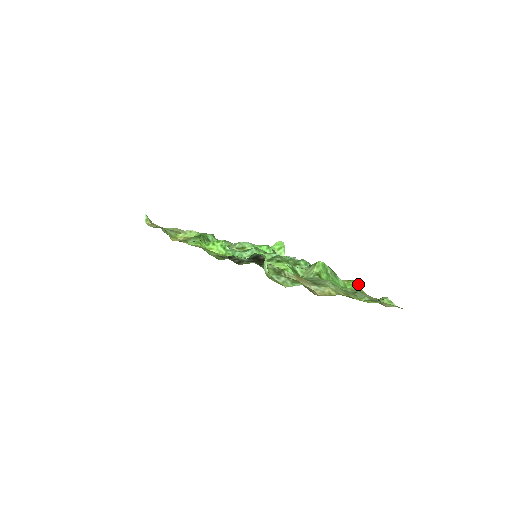
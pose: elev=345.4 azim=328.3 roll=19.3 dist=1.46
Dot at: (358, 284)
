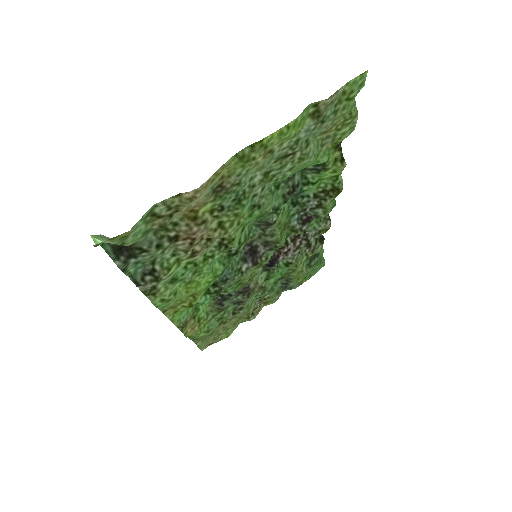
Dot at: occluded
